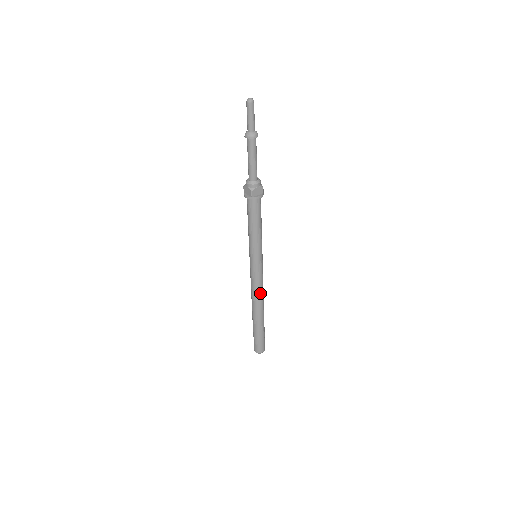
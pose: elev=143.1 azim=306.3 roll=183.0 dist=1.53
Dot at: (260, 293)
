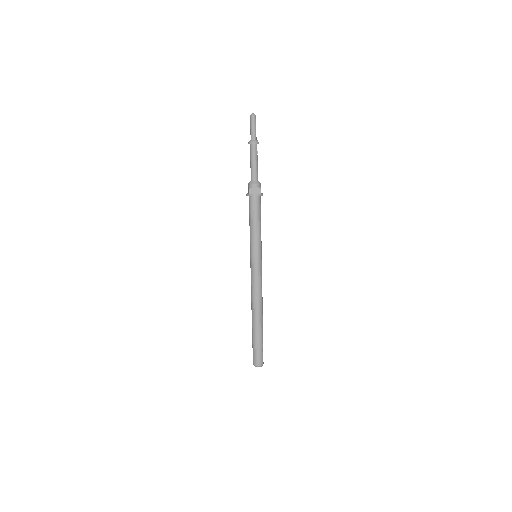
Dot at: (256, 294)
